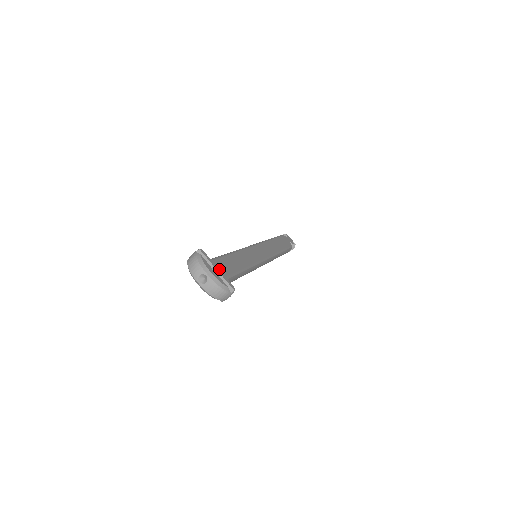
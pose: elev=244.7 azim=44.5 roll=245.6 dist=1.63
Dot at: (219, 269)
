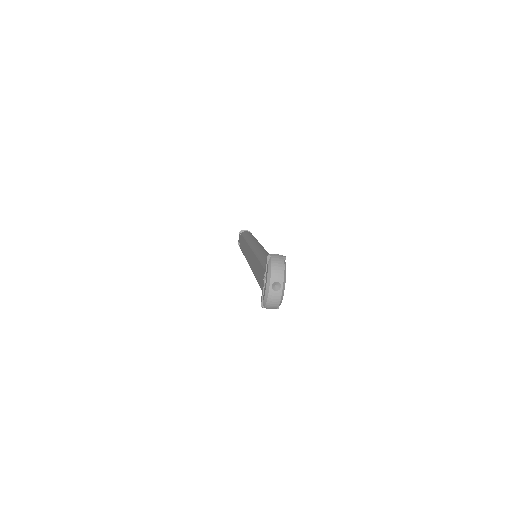
Dot at: occluded
